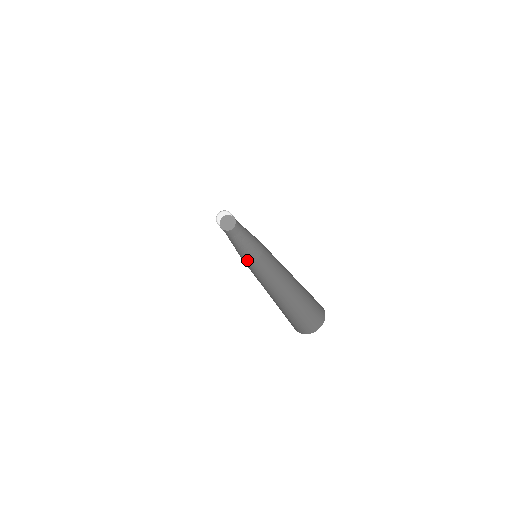
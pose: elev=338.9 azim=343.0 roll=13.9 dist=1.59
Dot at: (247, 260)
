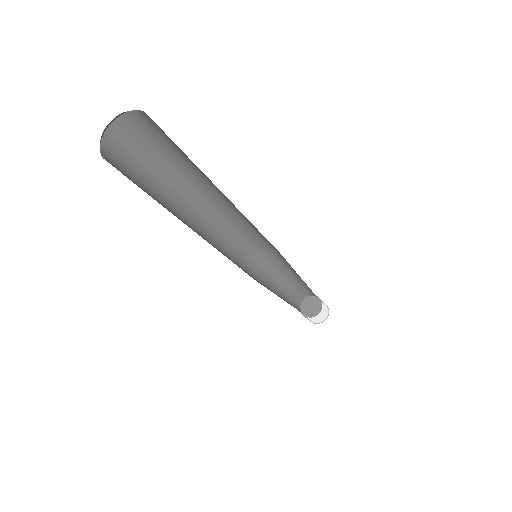
Dot at: (256, 280)
